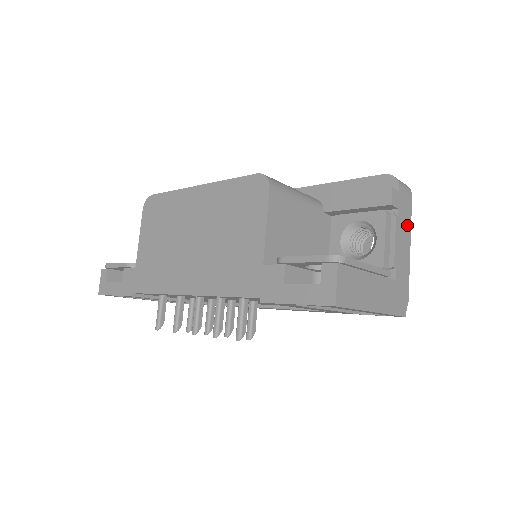
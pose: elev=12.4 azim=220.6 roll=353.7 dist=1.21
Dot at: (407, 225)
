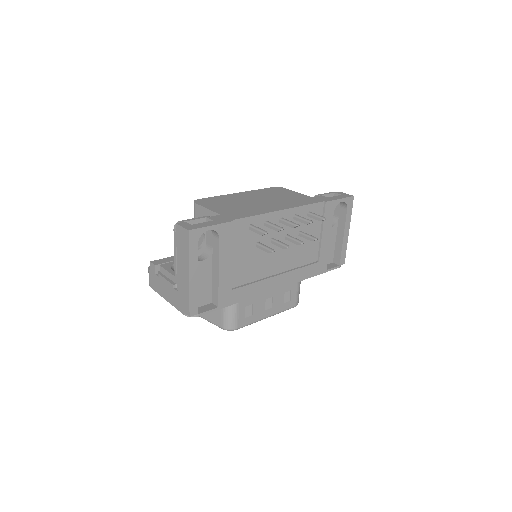
Dot at: occluded
